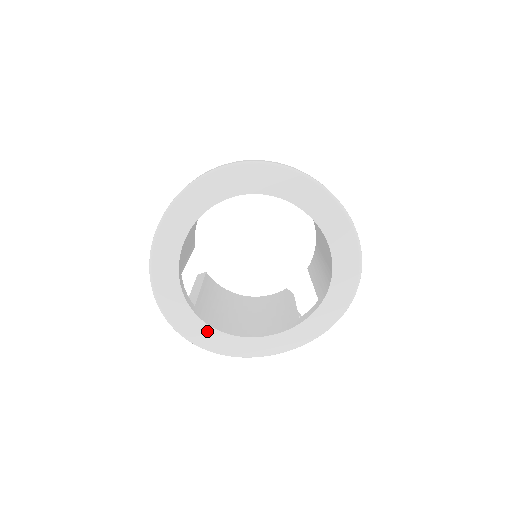
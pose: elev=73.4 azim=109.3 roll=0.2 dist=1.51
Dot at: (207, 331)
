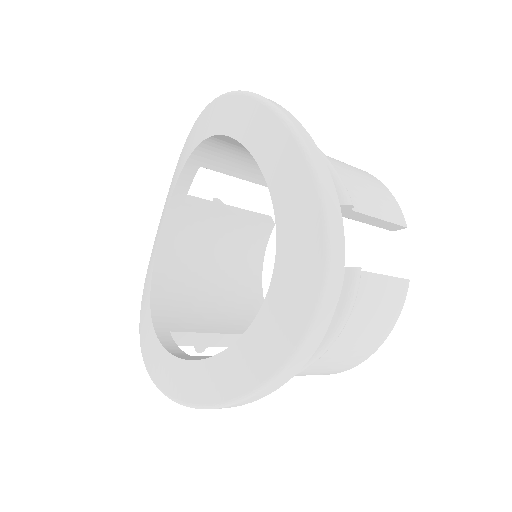
Dot at: (198, 372)
